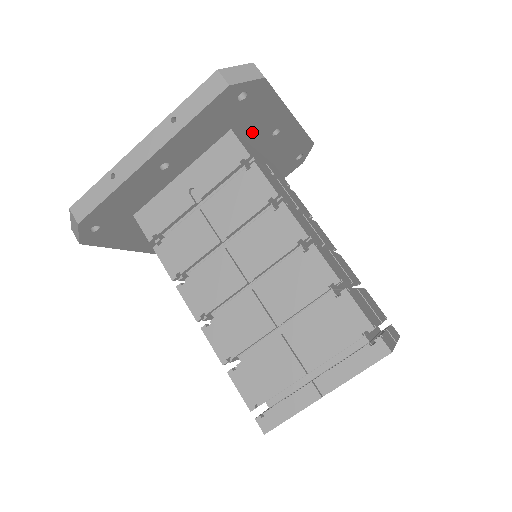
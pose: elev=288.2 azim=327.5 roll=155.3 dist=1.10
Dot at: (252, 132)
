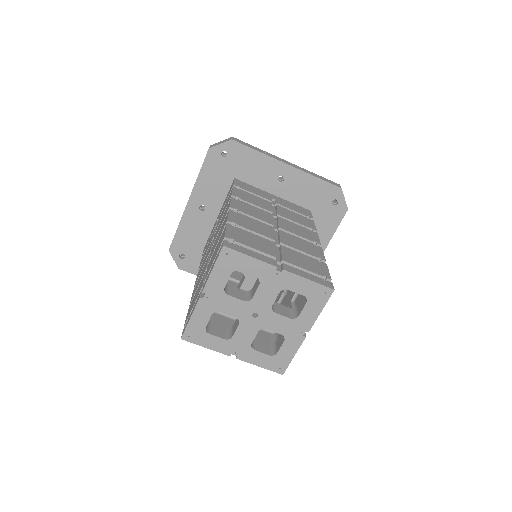
Dot at: occluded
